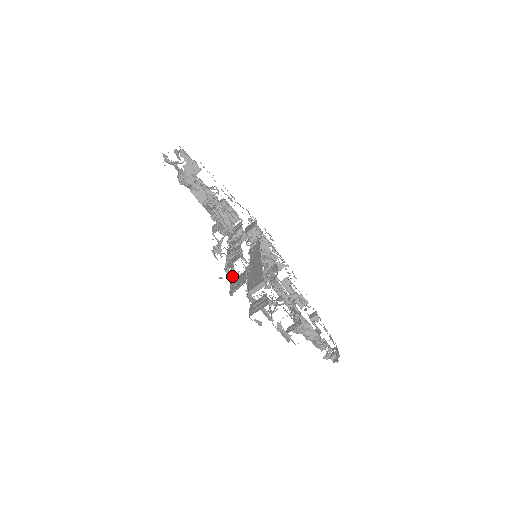
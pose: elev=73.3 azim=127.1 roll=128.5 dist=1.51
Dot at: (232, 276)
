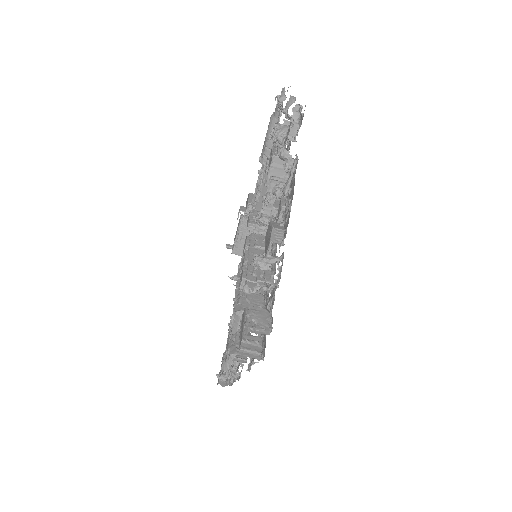
Dot at: (244, 287)
